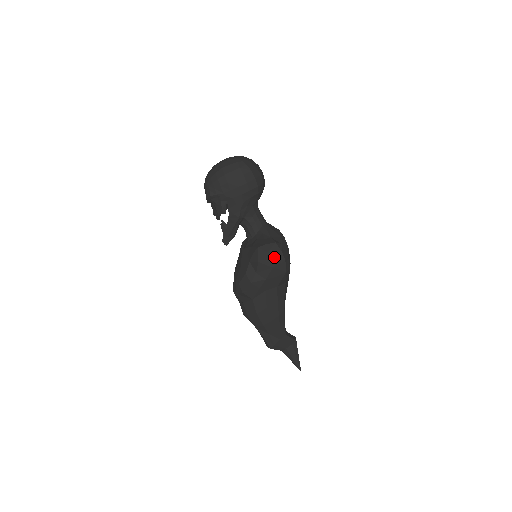
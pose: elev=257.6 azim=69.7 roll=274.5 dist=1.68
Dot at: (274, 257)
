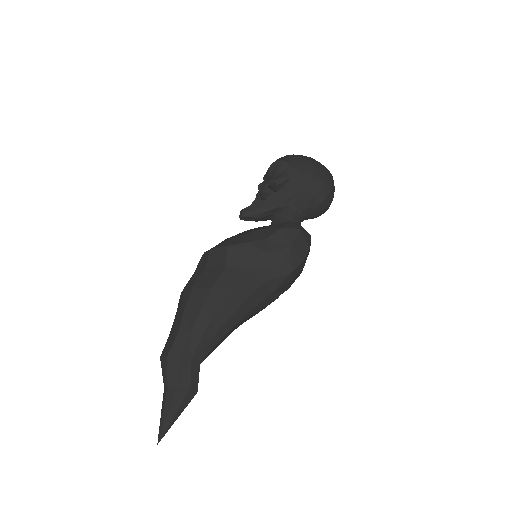
Dot at: (300, 241)
